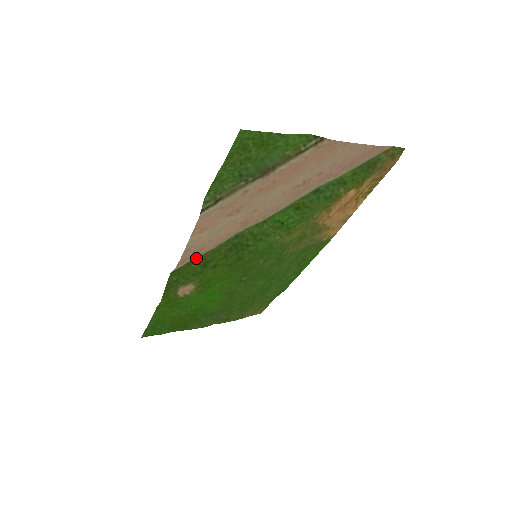
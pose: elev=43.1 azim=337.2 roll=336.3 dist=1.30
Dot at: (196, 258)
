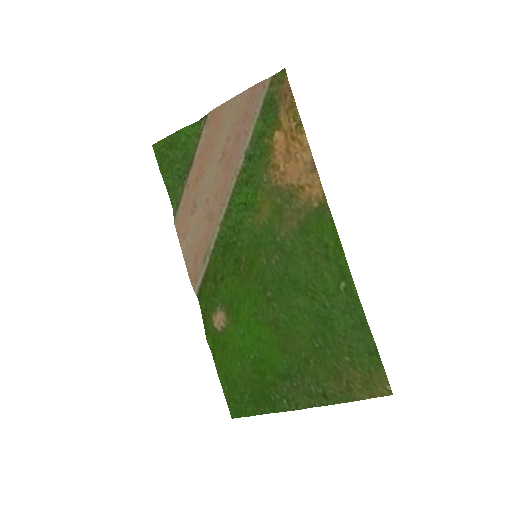
Dot at: (206, 274)
